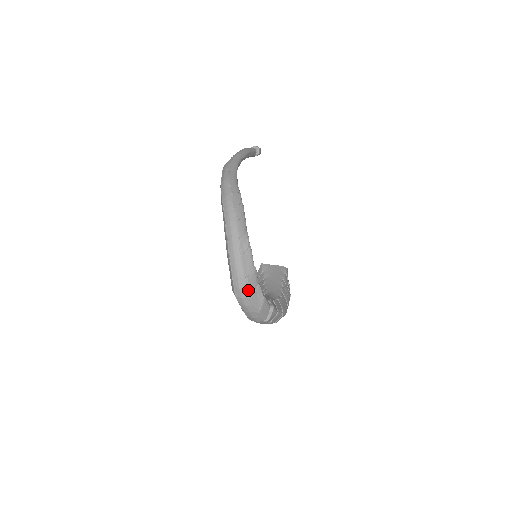
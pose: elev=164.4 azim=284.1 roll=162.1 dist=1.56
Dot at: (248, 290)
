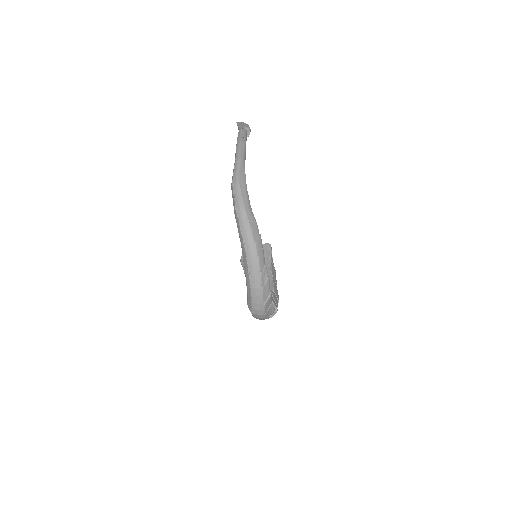
Dot at: (264, 310)
